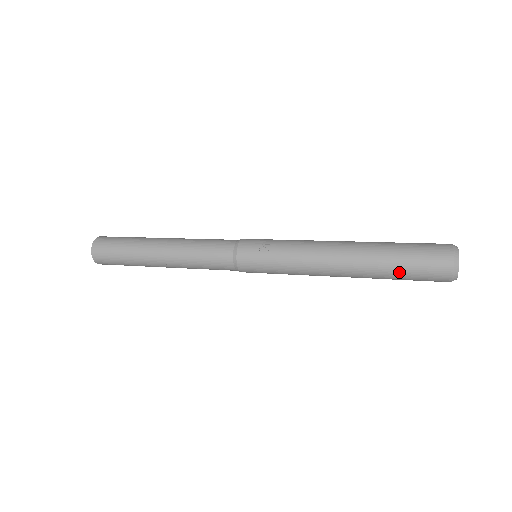
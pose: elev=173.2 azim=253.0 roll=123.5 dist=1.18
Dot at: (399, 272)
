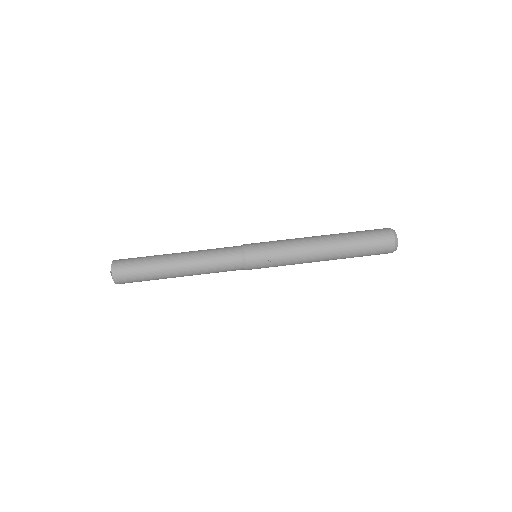
Dot at: occluded
